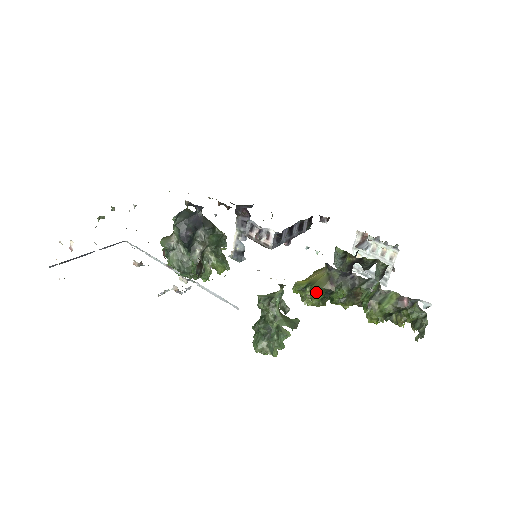
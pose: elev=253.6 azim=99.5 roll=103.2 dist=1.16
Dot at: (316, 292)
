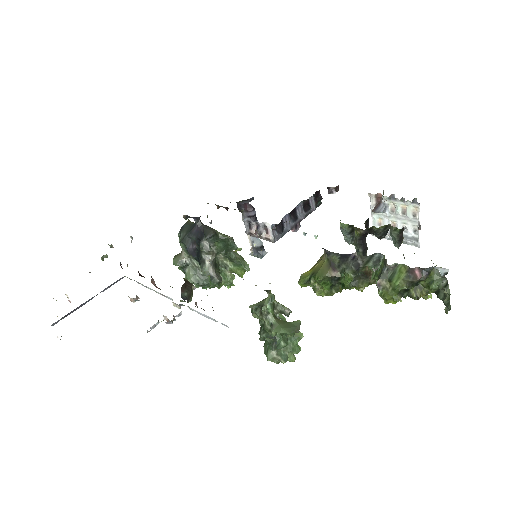
Dot at: (322, 281)
